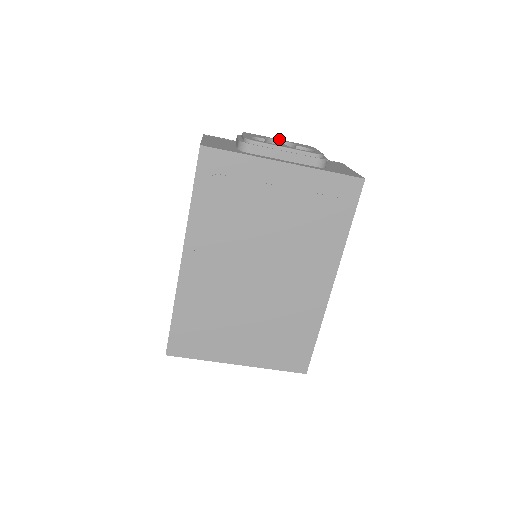
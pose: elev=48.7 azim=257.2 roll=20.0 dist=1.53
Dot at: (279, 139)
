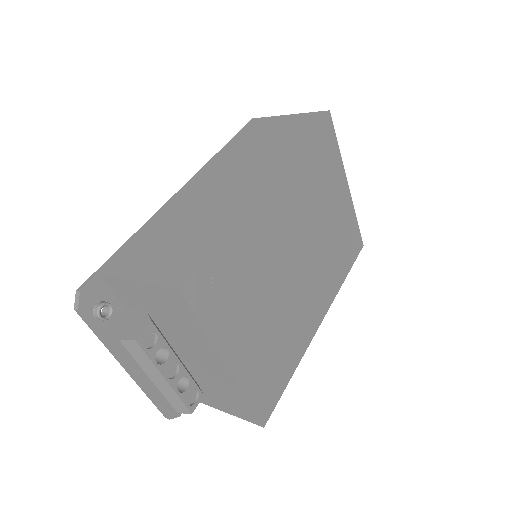
Dot at: occluded
